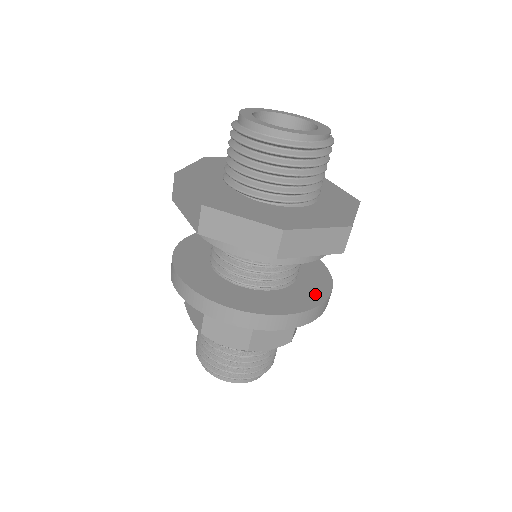
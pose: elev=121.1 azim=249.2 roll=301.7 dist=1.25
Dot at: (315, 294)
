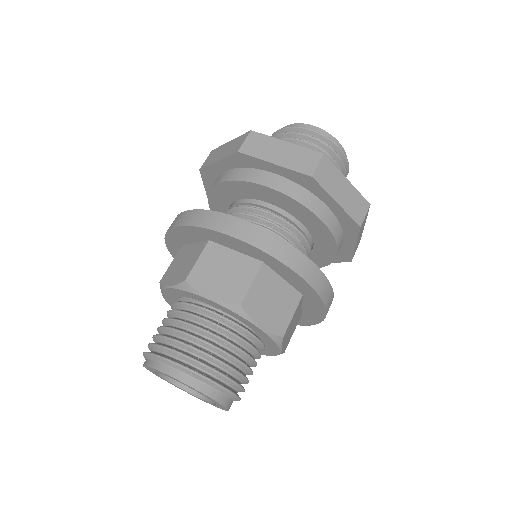
Dot at: occluded
